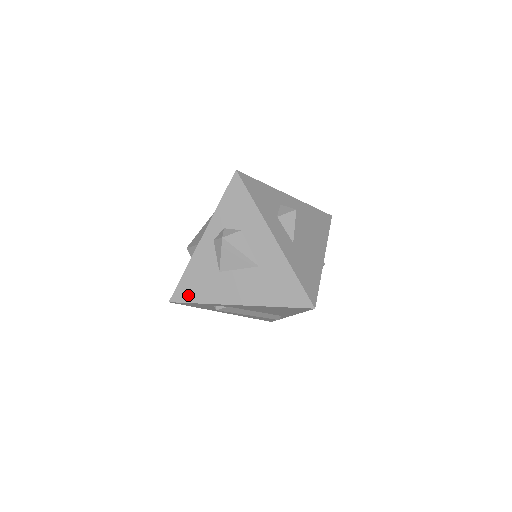
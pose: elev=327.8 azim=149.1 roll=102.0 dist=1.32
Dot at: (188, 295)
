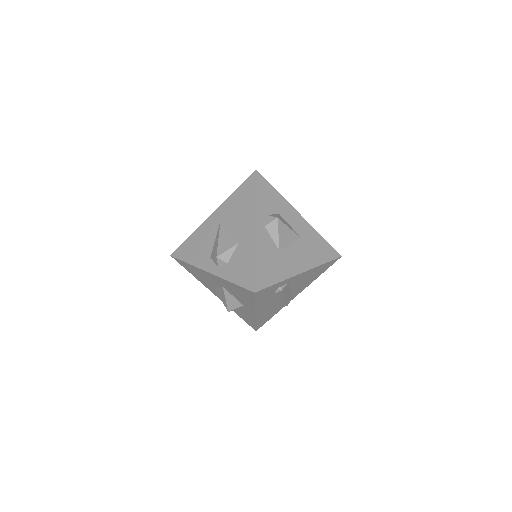
Dot at: (267, 279)
